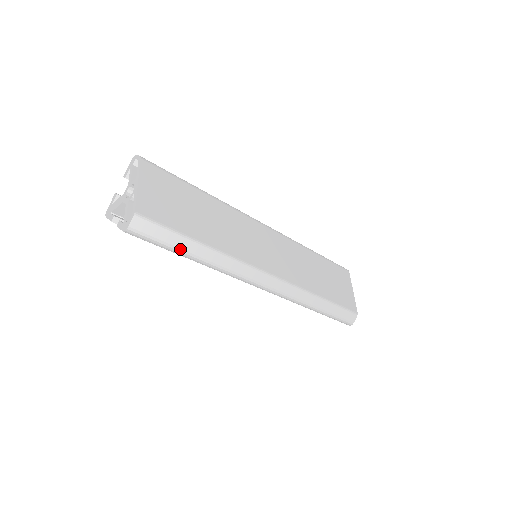
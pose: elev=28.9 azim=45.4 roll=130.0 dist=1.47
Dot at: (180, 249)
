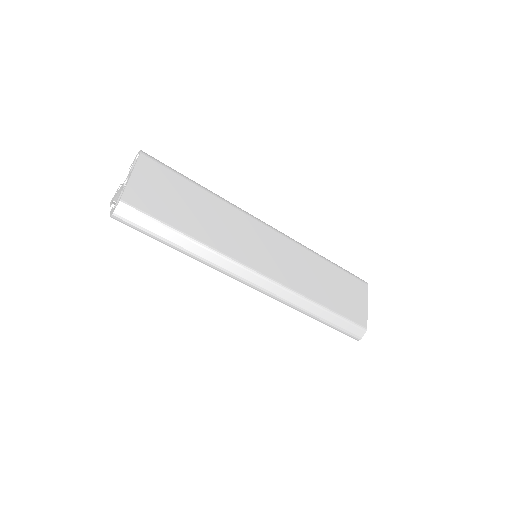
Dot at: (164, 239)
